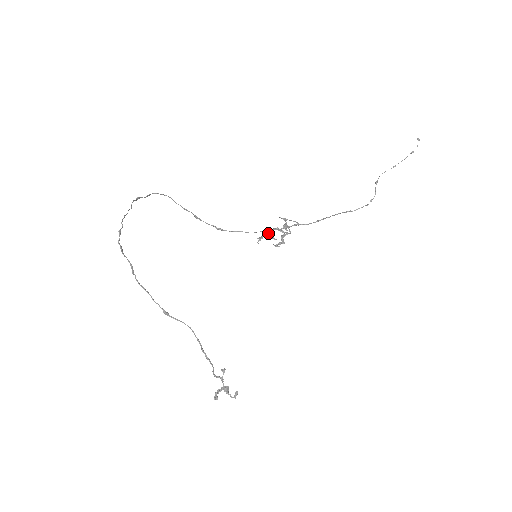
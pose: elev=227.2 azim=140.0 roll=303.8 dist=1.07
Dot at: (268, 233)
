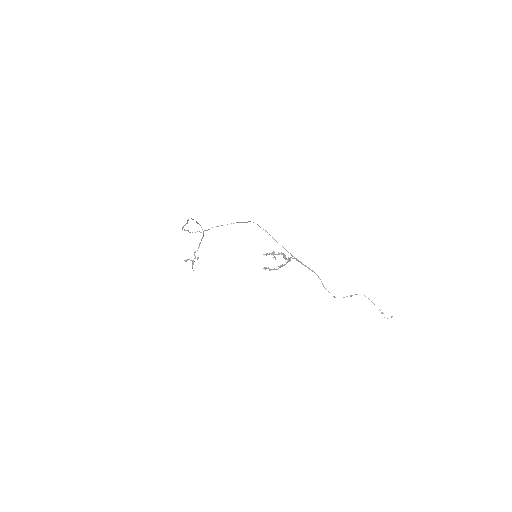
Dot at: (275, 254)
